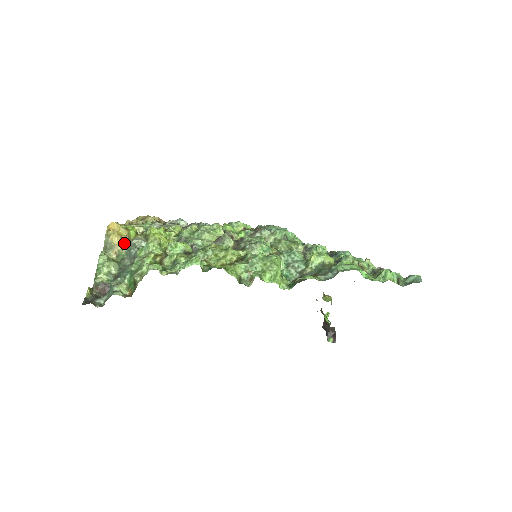
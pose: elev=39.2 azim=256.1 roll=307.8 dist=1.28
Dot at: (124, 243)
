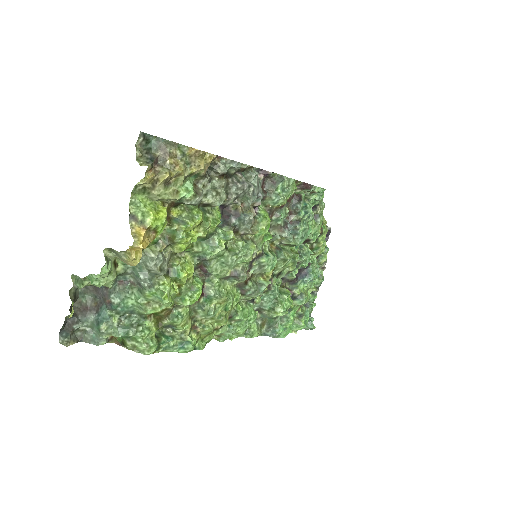
Dot at: occluded
